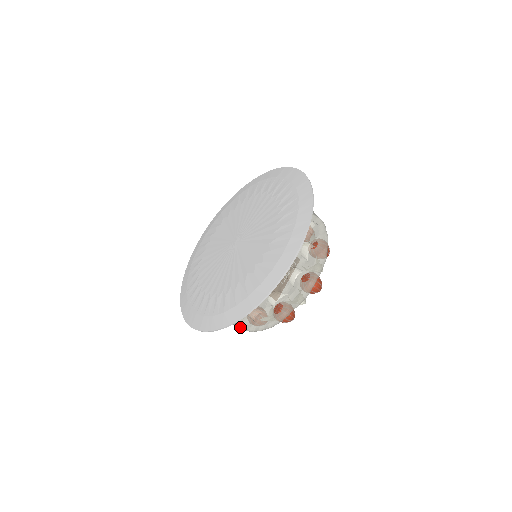
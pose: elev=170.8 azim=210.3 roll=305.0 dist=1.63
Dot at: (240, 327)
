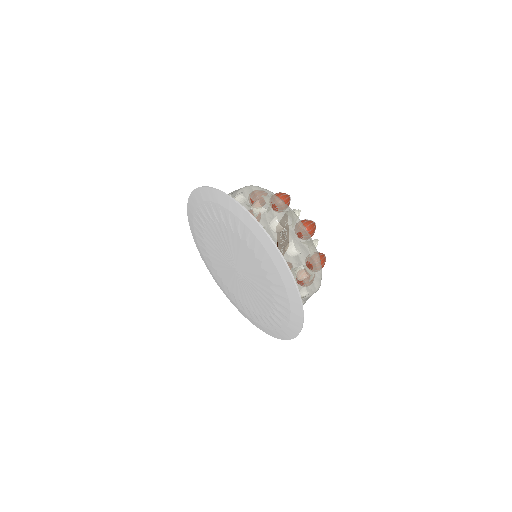
Dot at: occluded
